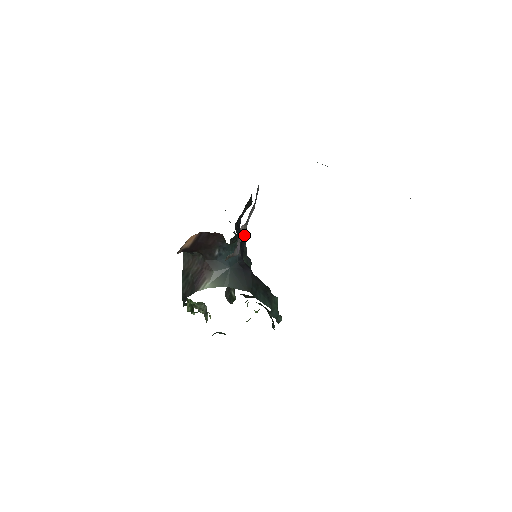
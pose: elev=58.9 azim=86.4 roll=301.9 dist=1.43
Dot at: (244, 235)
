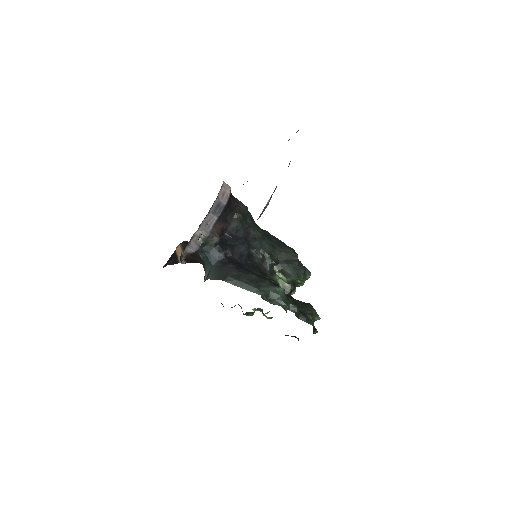
Dot at: (214, 239)
